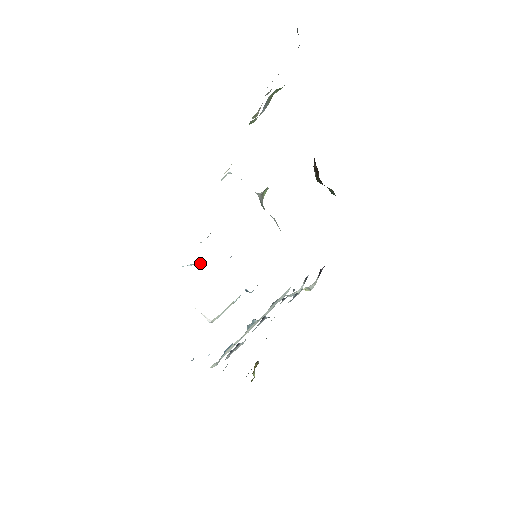
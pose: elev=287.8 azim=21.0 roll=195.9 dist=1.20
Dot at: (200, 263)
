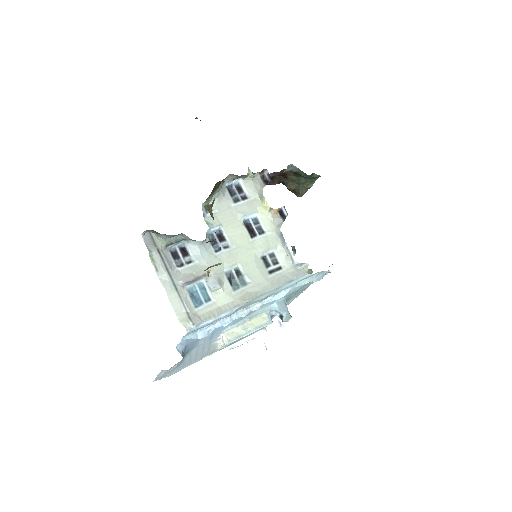
Dot at: (248, 341)
